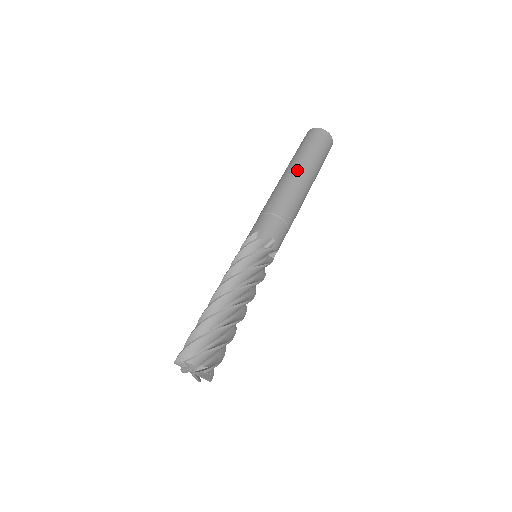
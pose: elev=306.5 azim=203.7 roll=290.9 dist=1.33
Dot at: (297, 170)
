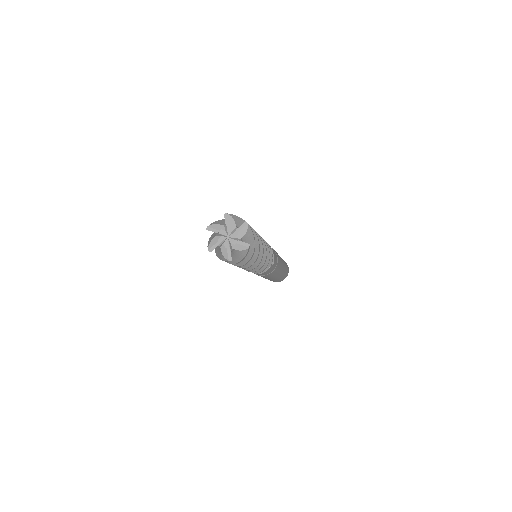
Dot at: occluded
